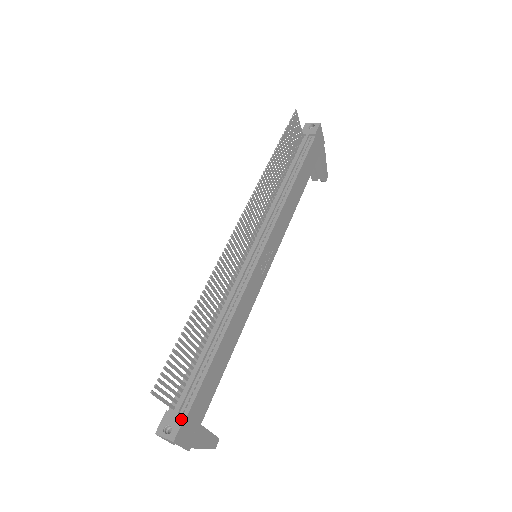
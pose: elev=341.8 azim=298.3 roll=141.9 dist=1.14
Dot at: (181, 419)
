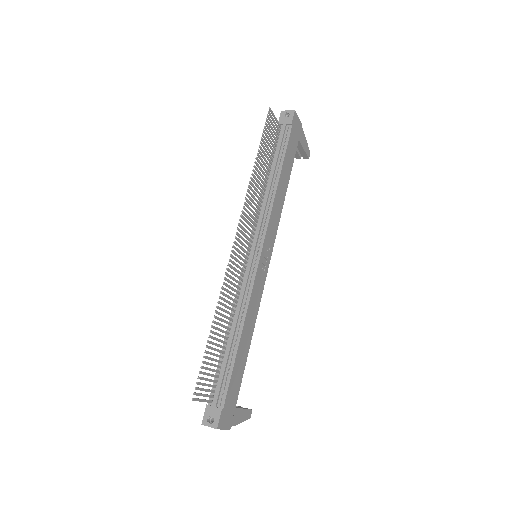
Dot at: (219, 411)
